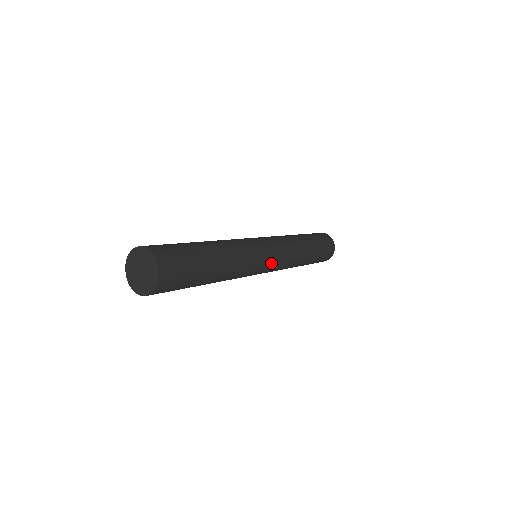
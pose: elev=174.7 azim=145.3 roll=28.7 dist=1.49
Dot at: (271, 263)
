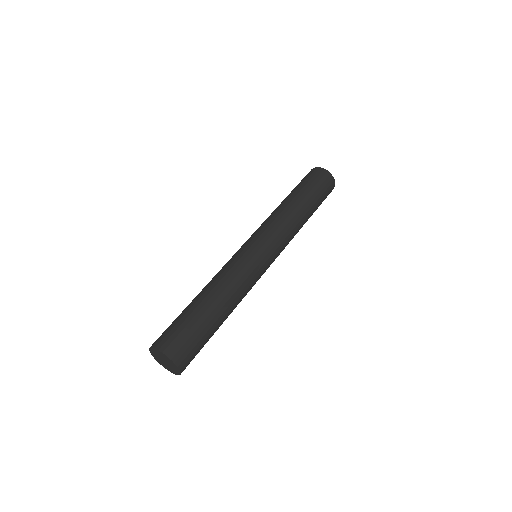
Dot at: (271, 261)
